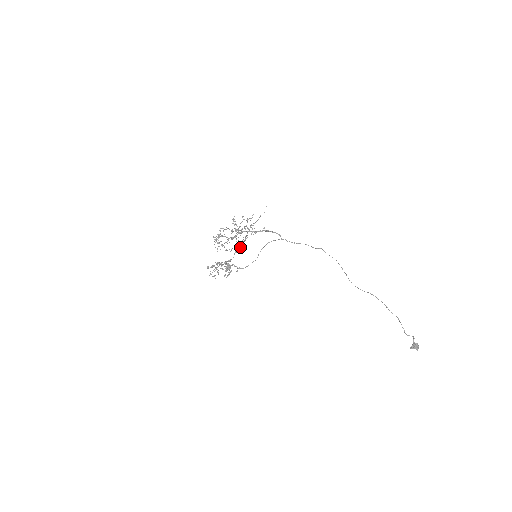
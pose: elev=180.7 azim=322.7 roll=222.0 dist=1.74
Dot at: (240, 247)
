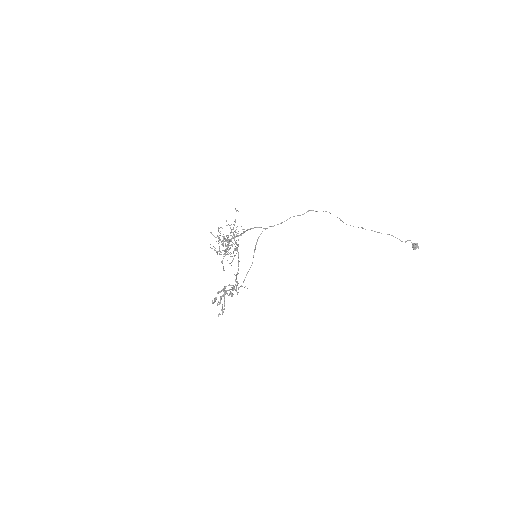
Dot at: (238, 255)
